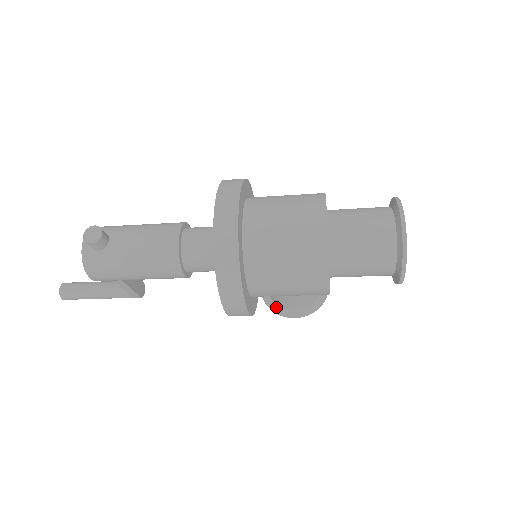
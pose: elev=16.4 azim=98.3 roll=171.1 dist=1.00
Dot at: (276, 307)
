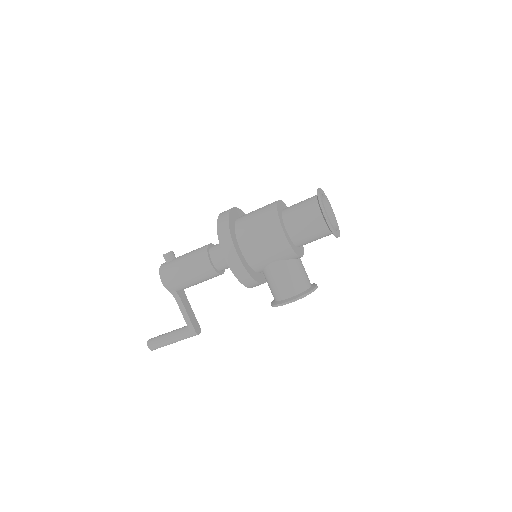
Dot at: (278, 302)
